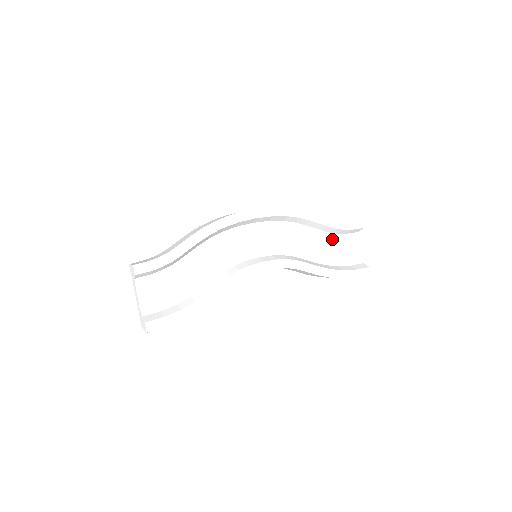
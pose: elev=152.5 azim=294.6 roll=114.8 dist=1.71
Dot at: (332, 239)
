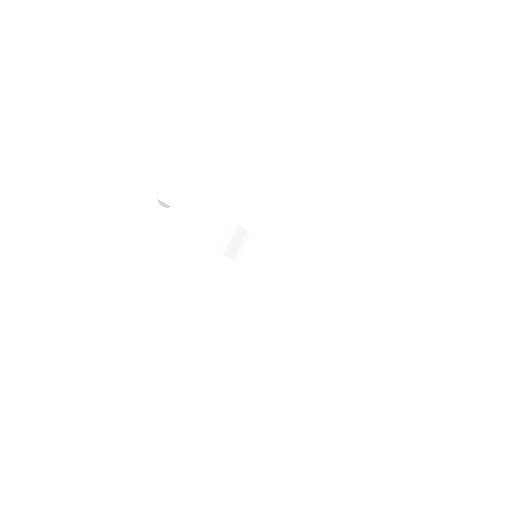
Dot at: occluded
